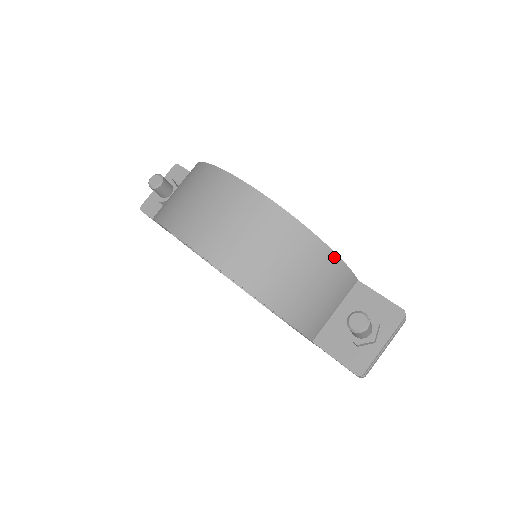
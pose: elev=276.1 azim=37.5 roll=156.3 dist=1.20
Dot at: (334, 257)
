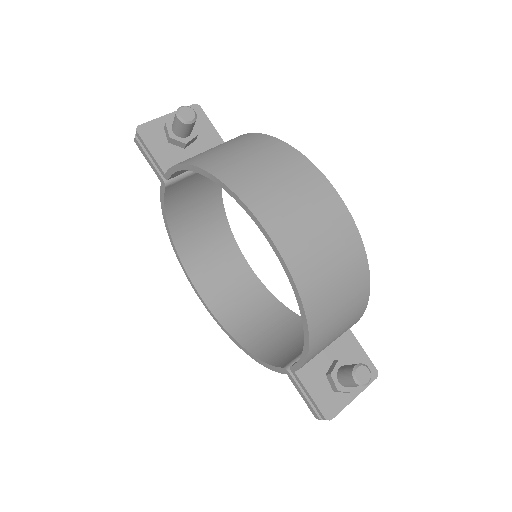
Dot at: (365, 306)
